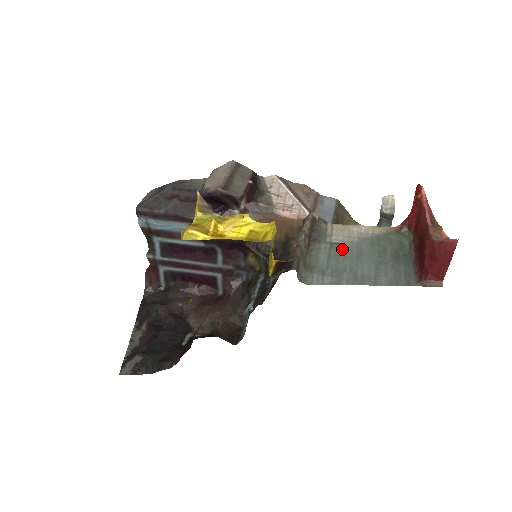
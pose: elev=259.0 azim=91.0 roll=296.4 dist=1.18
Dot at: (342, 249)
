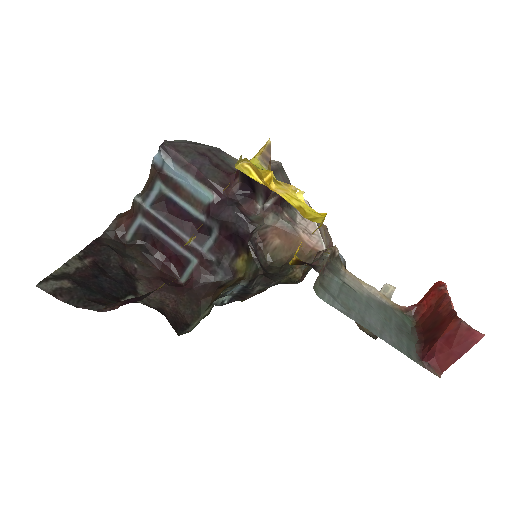
Dot at: (353, 292)
